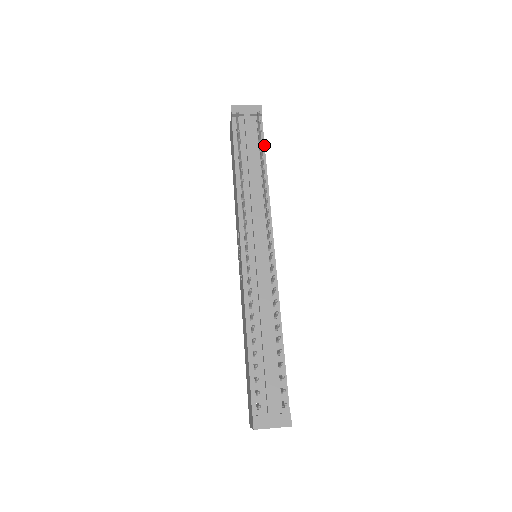
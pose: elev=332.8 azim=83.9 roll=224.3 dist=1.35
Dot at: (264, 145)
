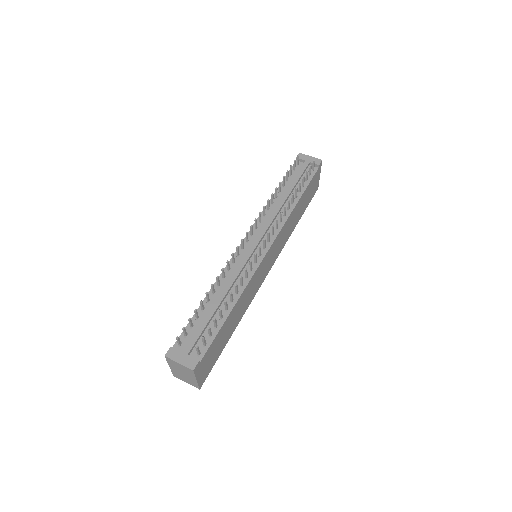
Dot at: (308, 185)
